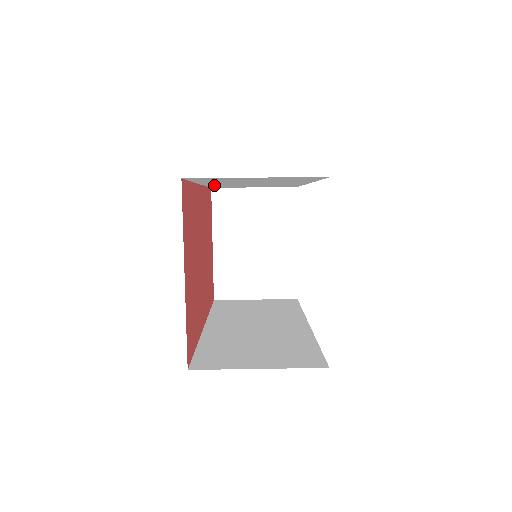
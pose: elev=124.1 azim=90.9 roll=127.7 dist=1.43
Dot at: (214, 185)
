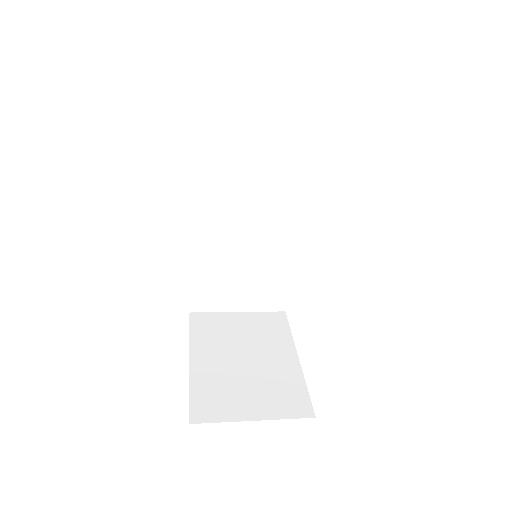
Dot at: (201, 246)
